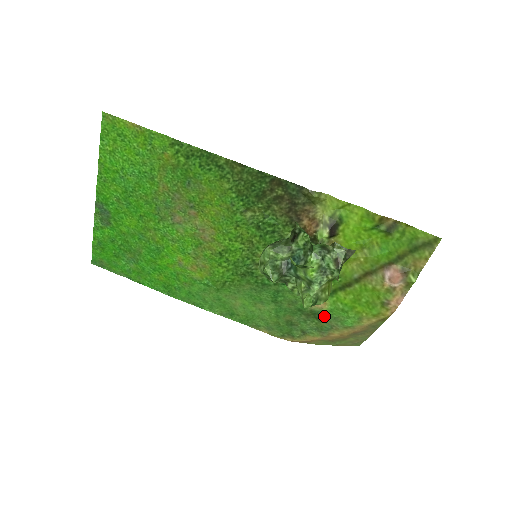
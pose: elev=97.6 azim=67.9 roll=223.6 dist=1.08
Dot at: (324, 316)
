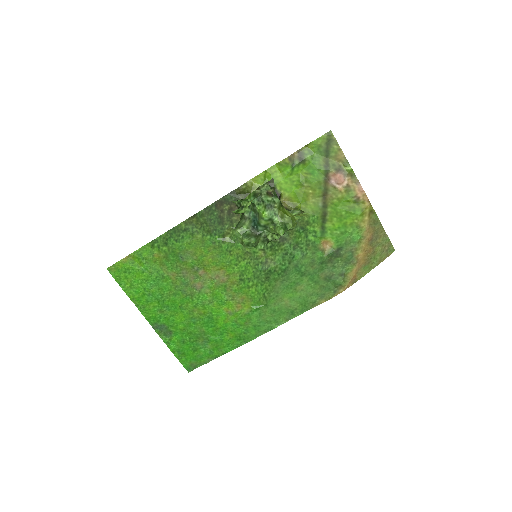
Dot at: (339, 250)
